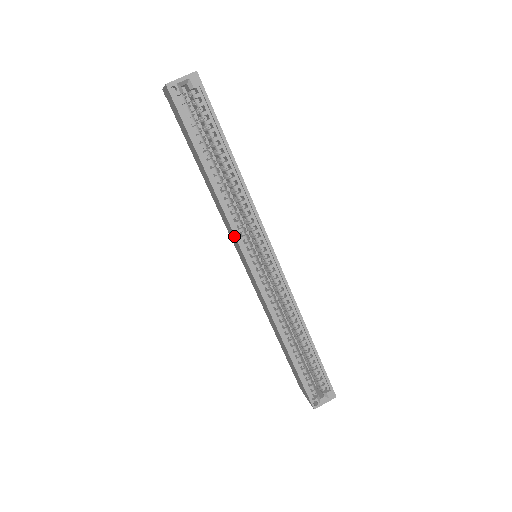
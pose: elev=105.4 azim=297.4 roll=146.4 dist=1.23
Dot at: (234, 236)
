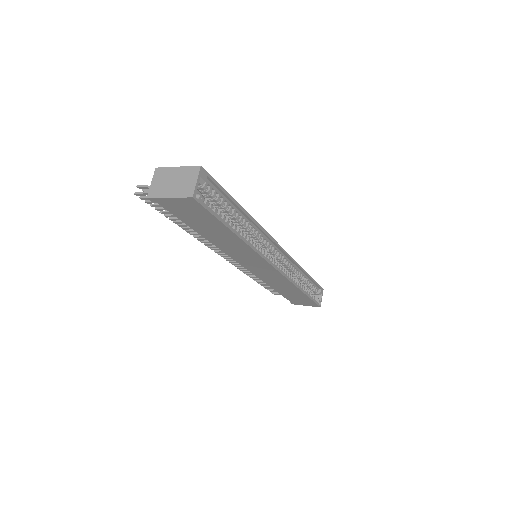
Dot at: (260, 258)
